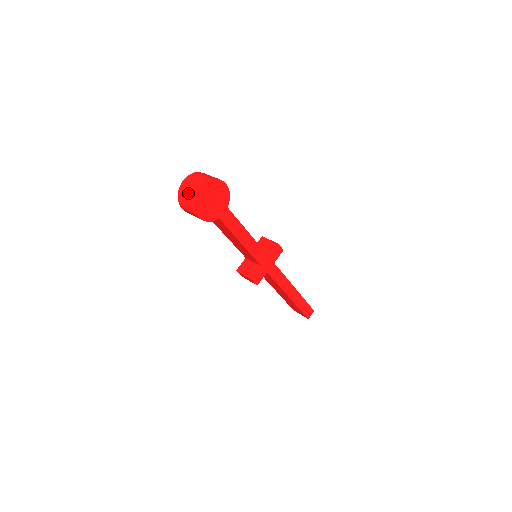
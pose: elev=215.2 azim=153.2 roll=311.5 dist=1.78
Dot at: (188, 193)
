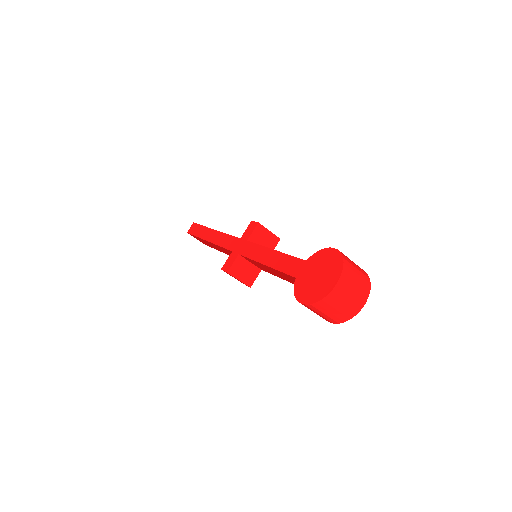
Dot at: (344, 308)
